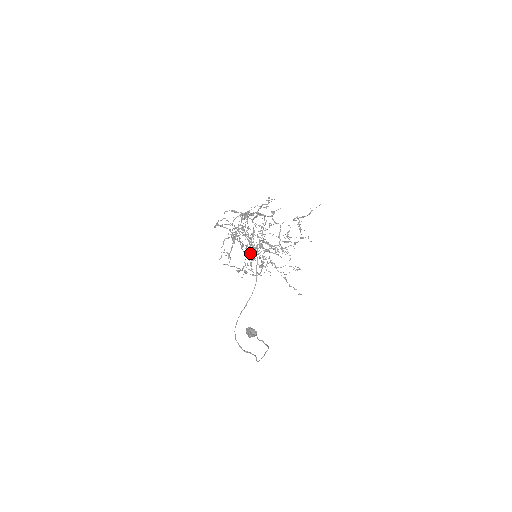
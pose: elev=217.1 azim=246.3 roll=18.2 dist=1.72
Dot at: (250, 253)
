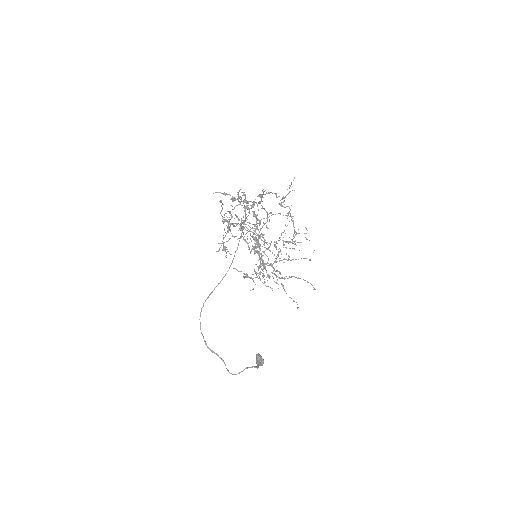
Dot at: occluded
